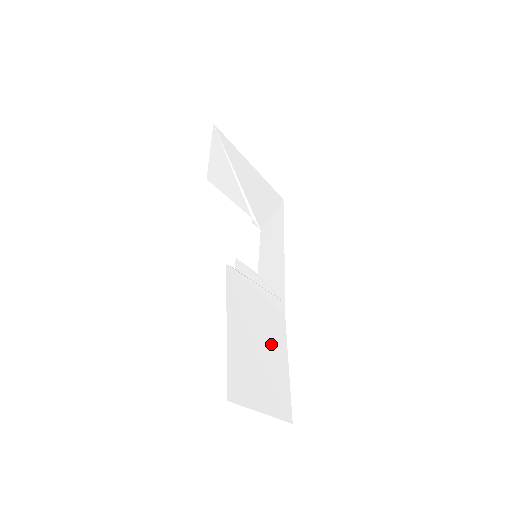
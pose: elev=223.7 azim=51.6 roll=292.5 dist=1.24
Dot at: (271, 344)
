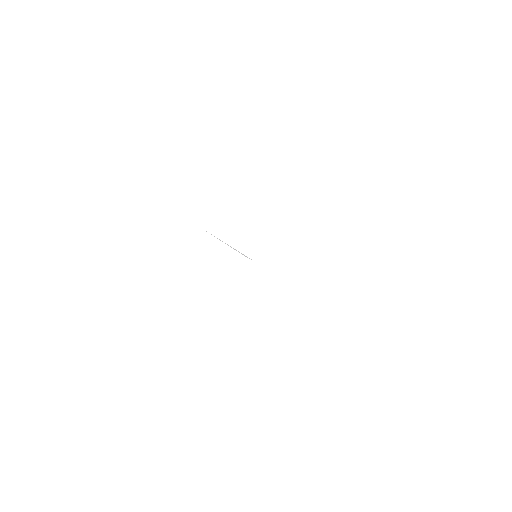
Dot at: occluded
